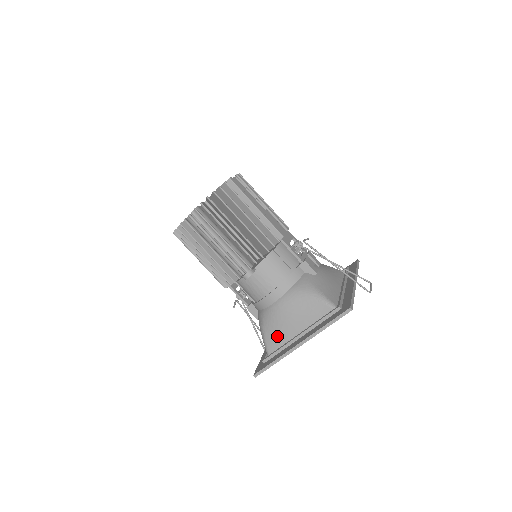
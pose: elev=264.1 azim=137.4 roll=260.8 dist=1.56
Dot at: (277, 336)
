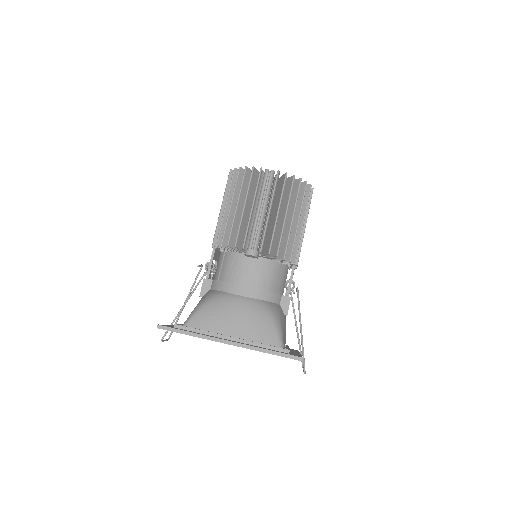
Dot at: (211, 320)
